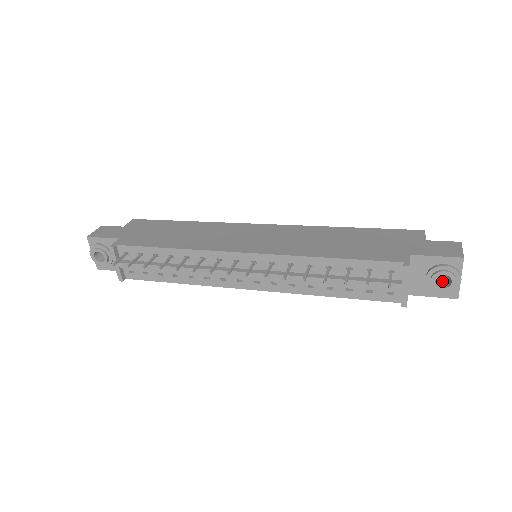
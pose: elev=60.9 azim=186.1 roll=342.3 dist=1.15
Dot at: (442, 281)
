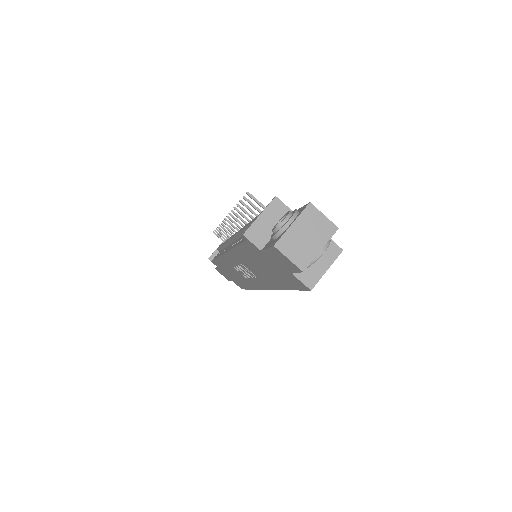
Dot at: occluded
